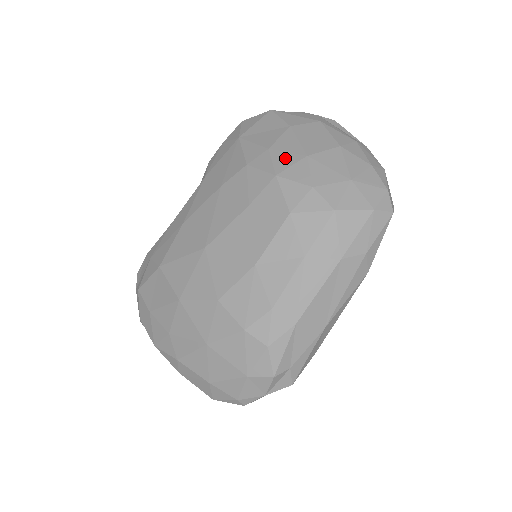
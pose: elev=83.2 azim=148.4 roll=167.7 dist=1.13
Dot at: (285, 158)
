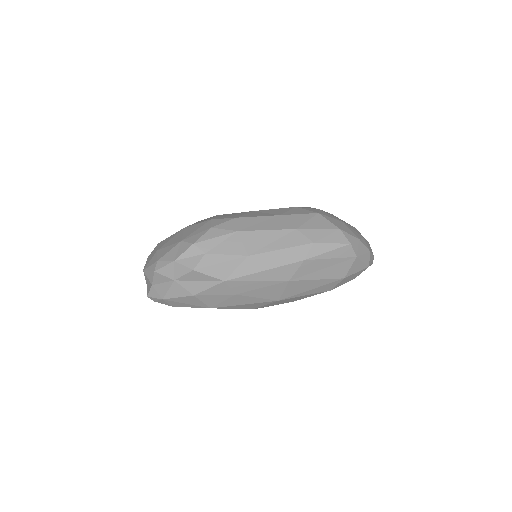
Dot at: occluded
